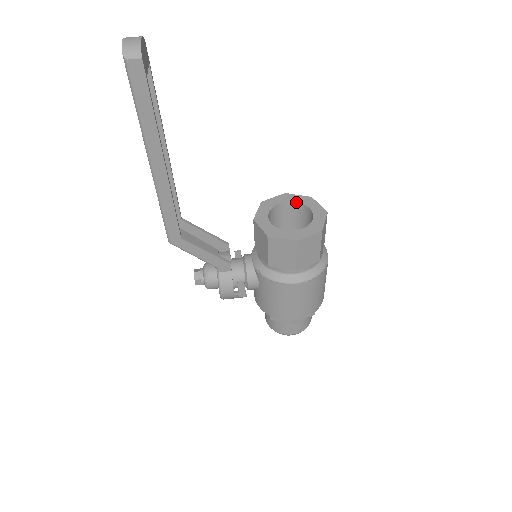
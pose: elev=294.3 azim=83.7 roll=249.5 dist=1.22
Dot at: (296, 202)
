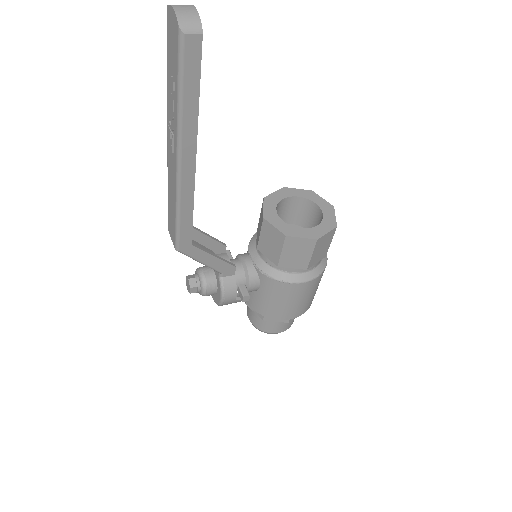
Dot at: (299, 197)
